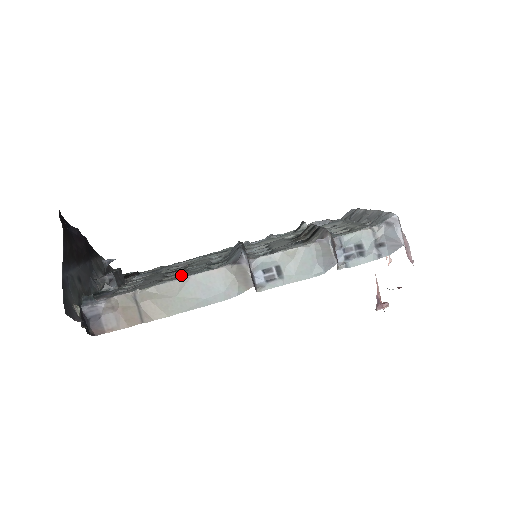
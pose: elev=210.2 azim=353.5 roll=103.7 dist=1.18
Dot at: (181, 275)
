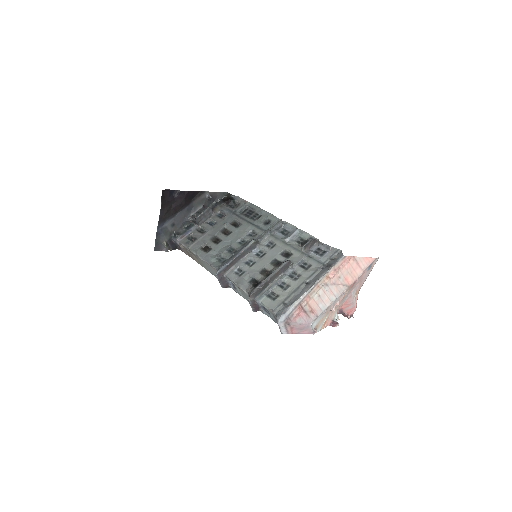
Dot at: (209, 251)
